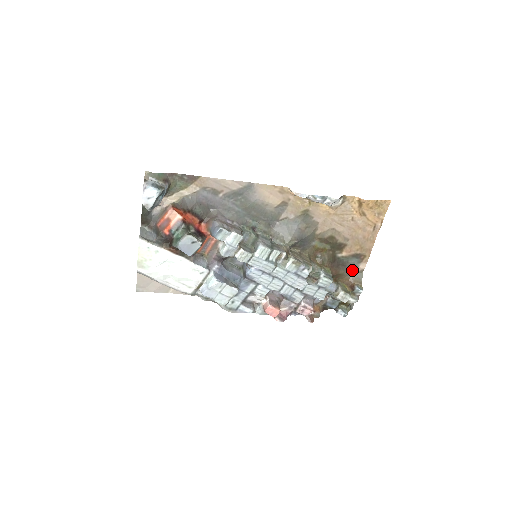
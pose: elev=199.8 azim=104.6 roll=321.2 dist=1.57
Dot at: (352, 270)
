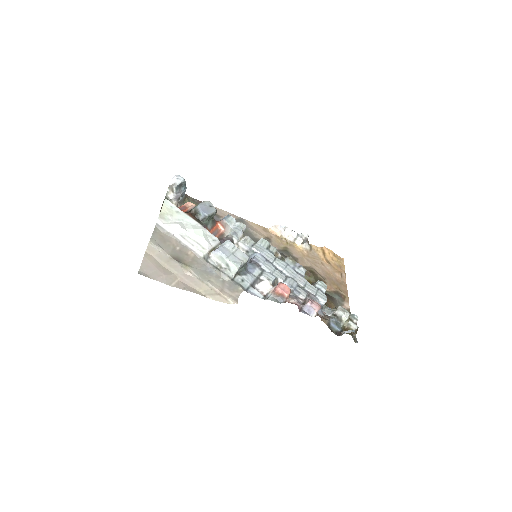
Dot at: occluded
